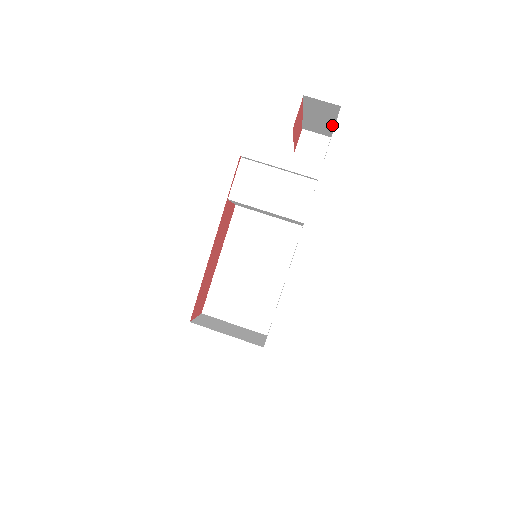
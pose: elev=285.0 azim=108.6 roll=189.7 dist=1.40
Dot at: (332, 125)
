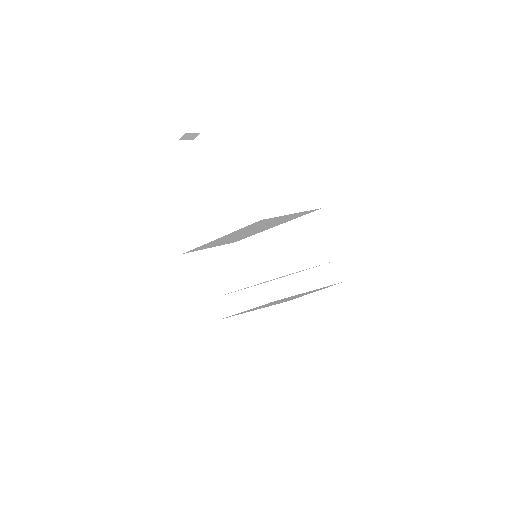
Dot at: (202, 169)
